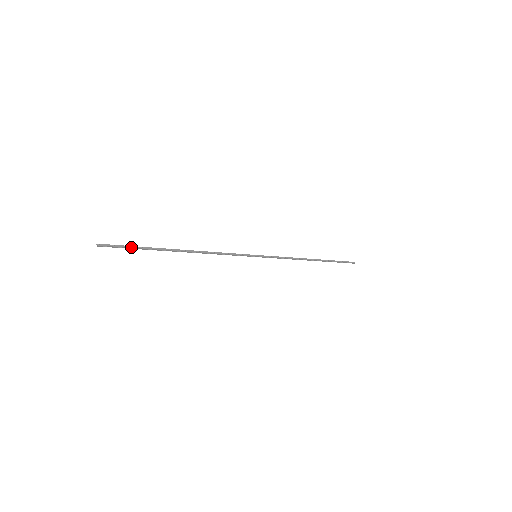
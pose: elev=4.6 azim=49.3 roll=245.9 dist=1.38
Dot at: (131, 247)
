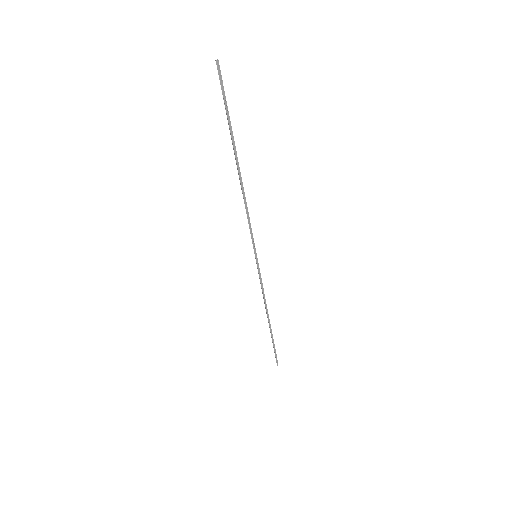
Dot at: occluded
